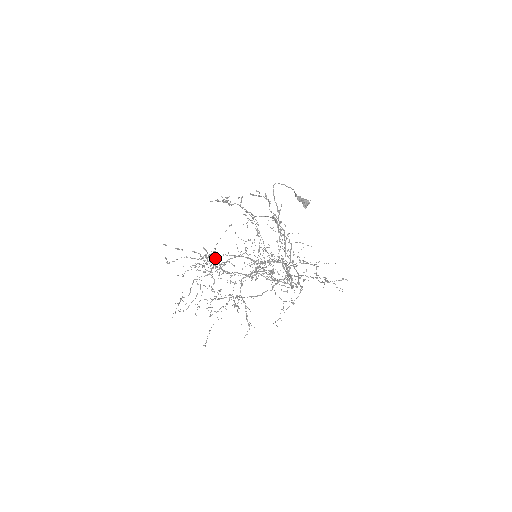
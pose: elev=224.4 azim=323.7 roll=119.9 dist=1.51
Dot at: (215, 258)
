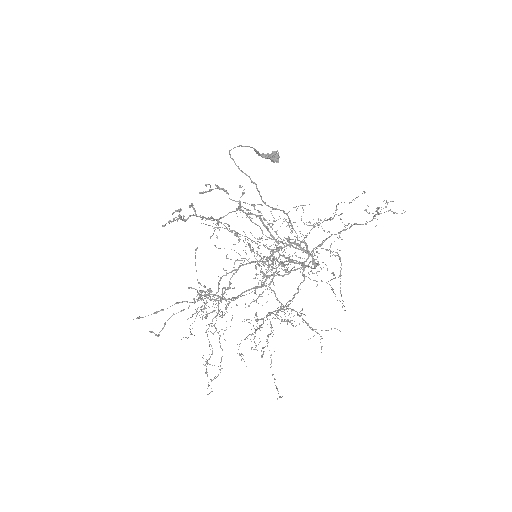
Dot at: (209, 292)
